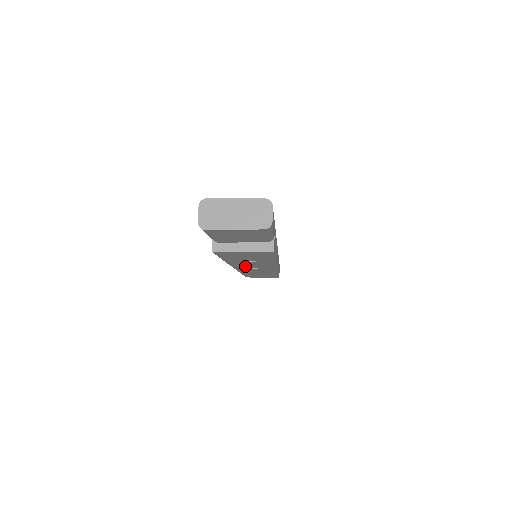
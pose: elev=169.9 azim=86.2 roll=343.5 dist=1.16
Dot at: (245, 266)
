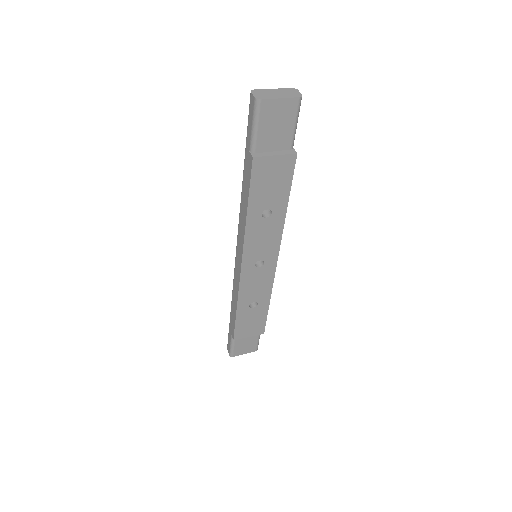
Dot at: (254, 248)
